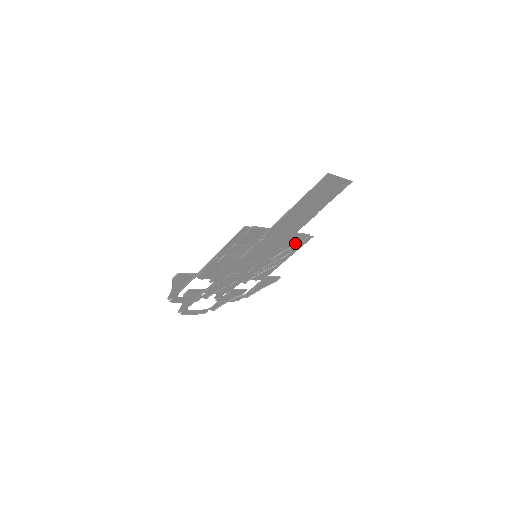
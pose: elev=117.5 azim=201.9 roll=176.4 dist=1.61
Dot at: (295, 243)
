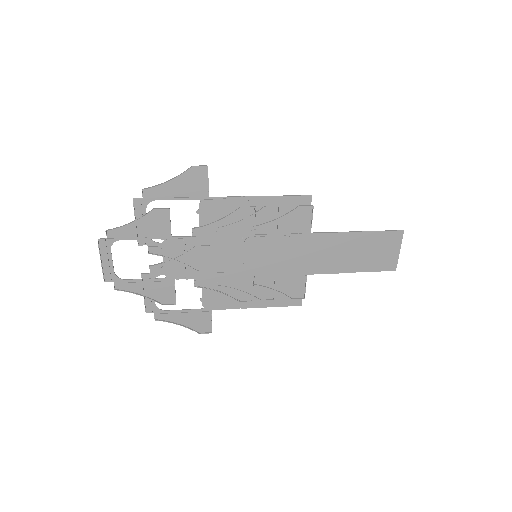
Dot at: (286, 291)
